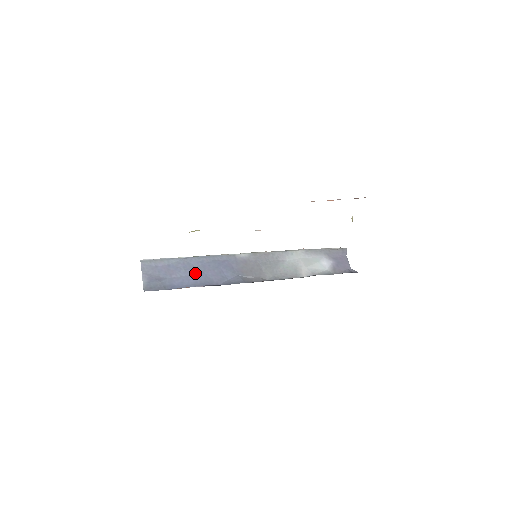
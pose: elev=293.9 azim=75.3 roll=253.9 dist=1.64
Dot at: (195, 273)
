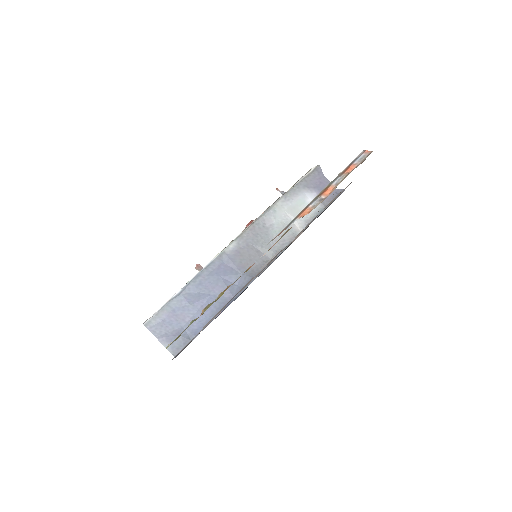
Dot at: (203, 301)
